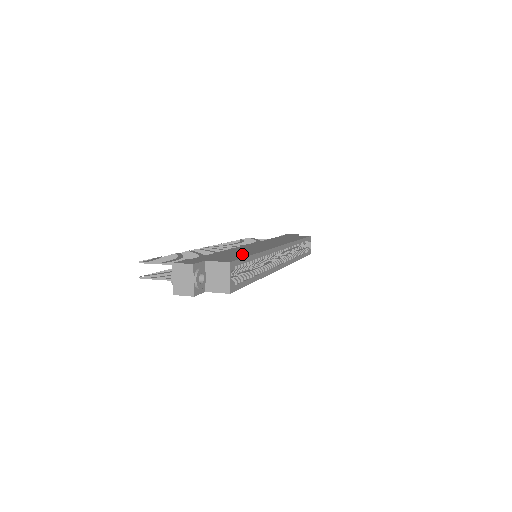
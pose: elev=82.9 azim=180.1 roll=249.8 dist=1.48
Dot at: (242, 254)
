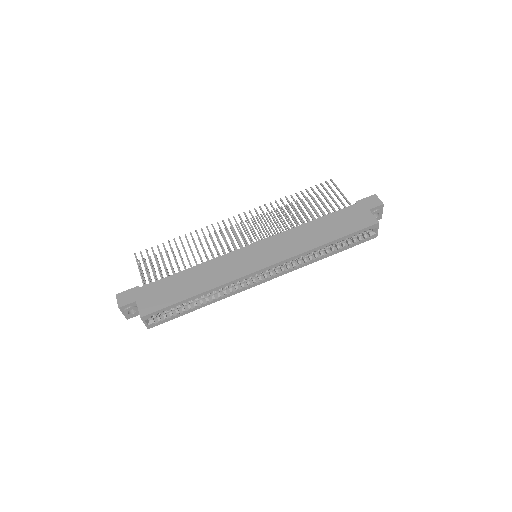
Dot at: (183, 292)
